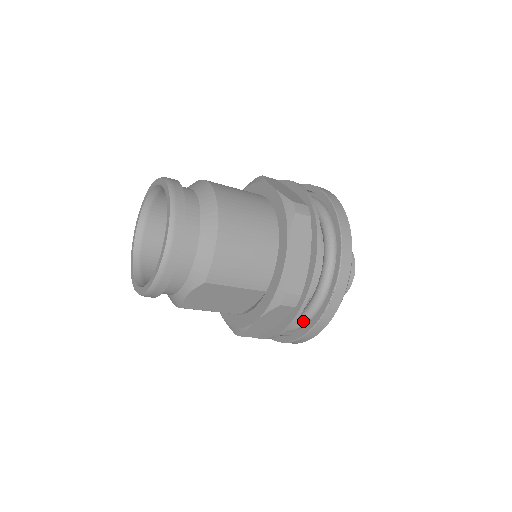
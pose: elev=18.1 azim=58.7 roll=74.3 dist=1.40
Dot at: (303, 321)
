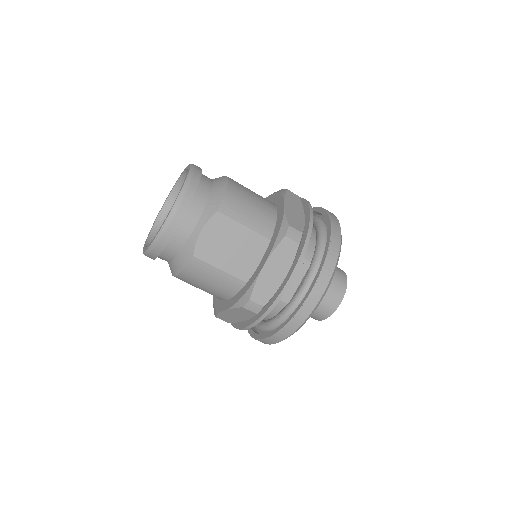
Dot at: (308, 281)
